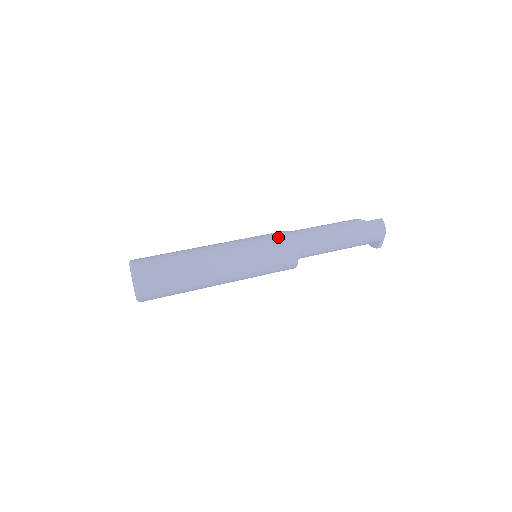
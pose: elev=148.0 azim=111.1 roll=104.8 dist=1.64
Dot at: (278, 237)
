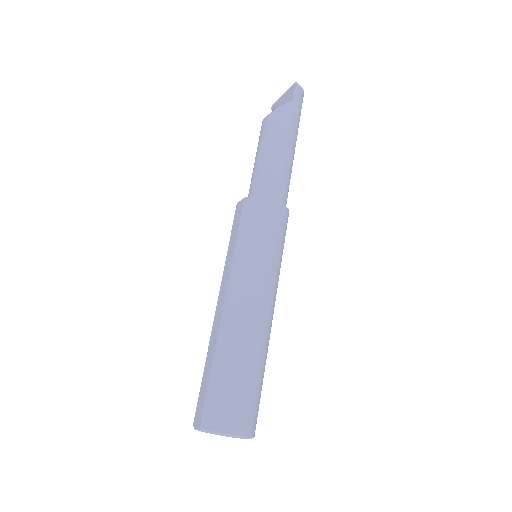
Dot at: (271, 219)
